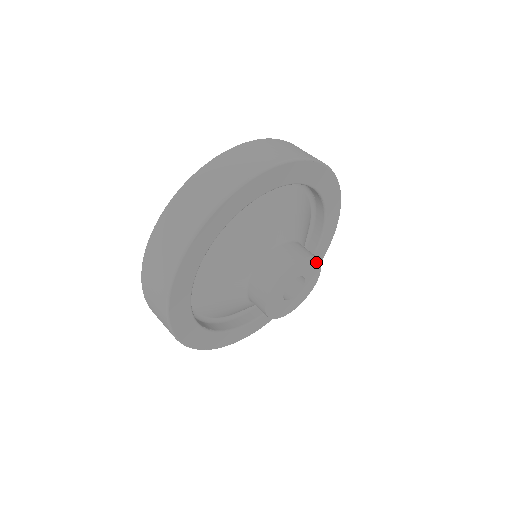
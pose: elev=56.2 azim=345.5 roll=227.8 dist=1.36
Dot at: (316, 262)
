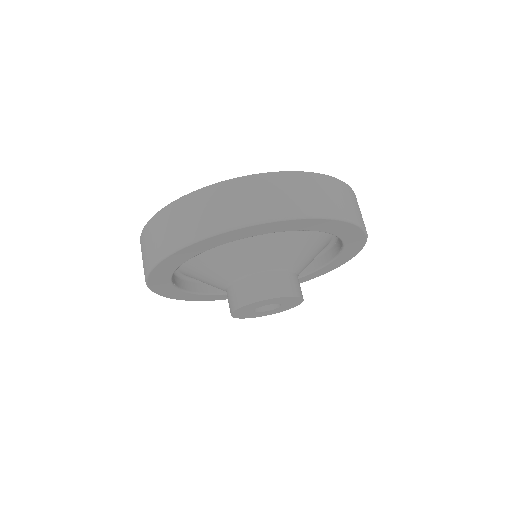
Dot at: (299, 301)
